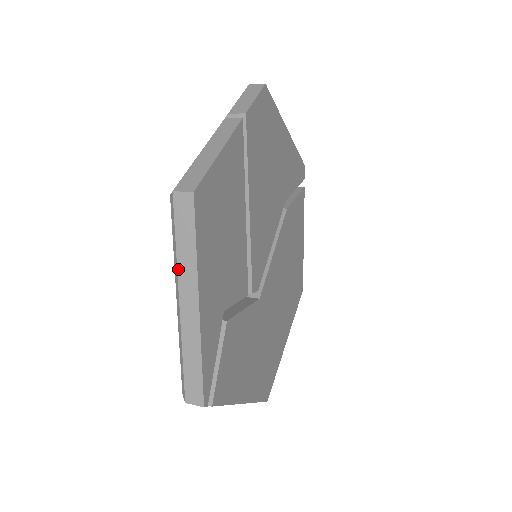
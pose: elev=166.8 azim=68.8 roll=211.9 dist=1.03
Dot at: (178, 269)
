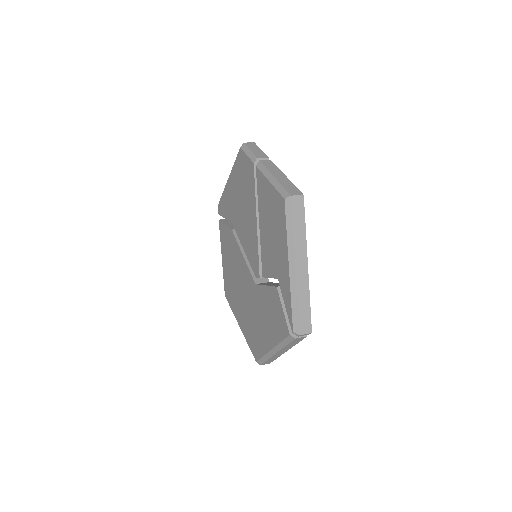
Dot at: (295, 244)
